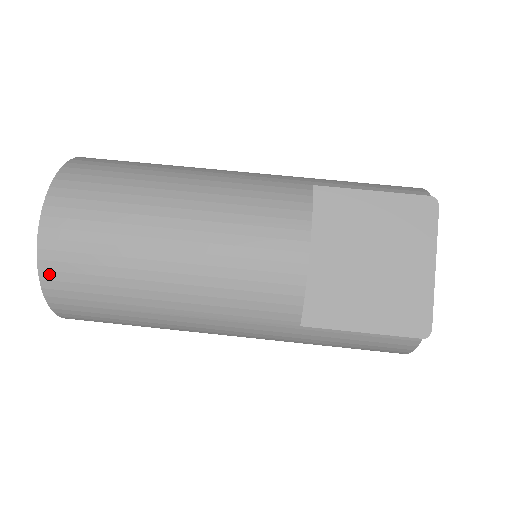
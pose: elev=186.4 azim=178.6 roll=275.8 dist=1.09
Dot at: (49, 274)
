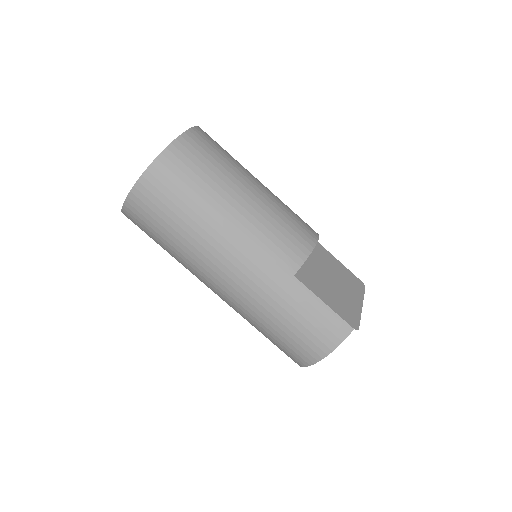
Dot at: (180, 145)
